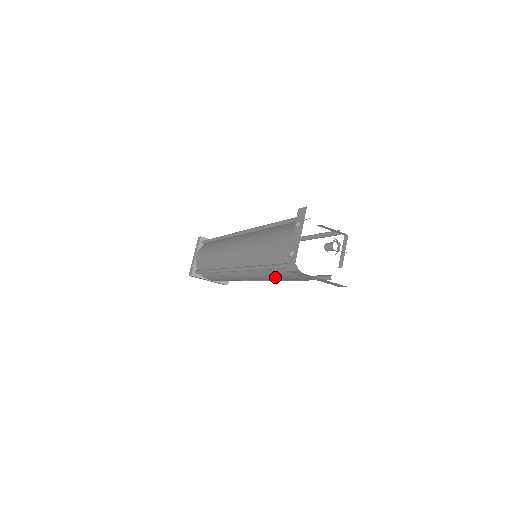
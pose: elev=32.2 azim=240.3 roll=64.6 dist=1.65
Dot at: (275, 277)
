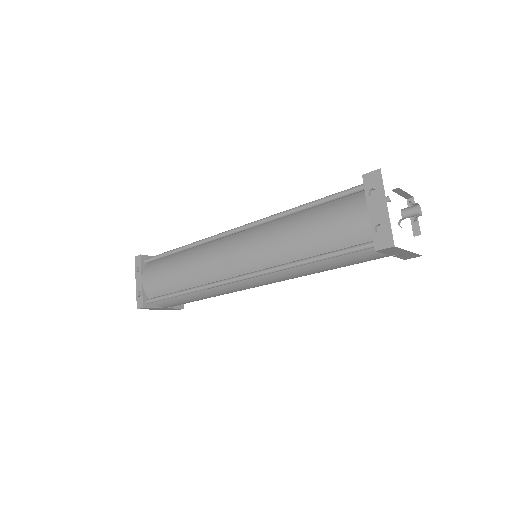
Dot at: (318, 270)
